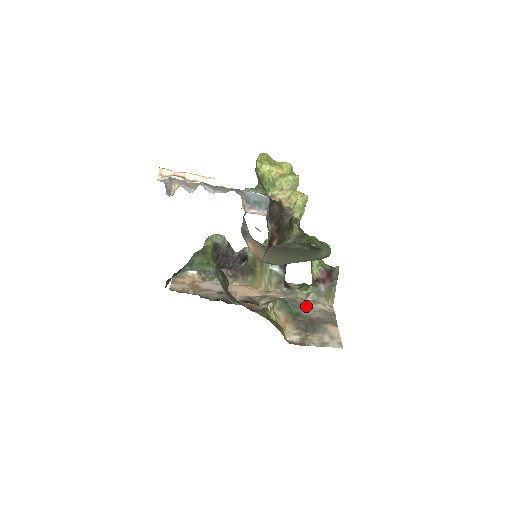
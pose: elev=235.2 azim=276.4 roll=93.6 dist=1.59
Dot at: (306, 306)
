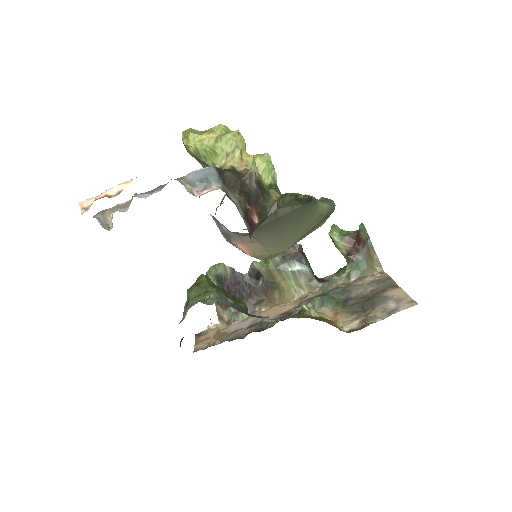
Dot at: (352, 287)
